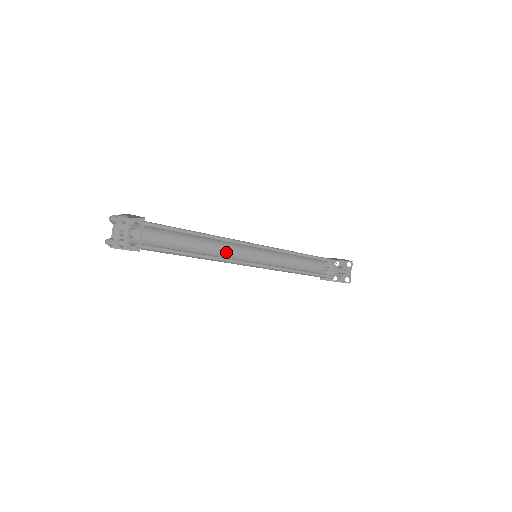
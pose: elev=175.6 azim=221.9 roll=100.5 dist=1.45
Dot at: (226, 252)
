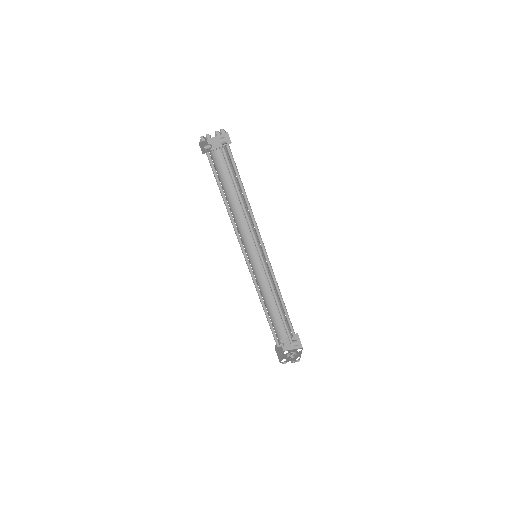
Dot at: (240, 235)
